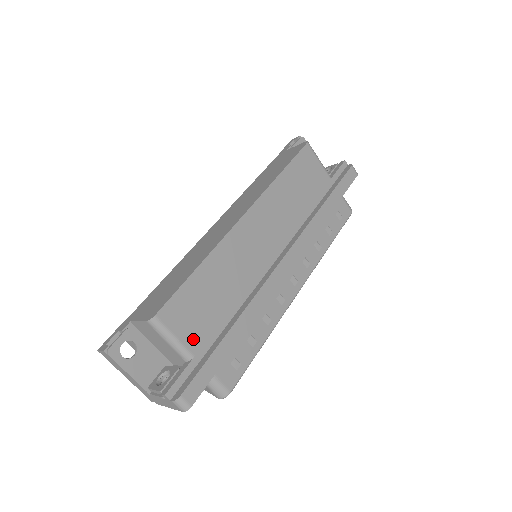
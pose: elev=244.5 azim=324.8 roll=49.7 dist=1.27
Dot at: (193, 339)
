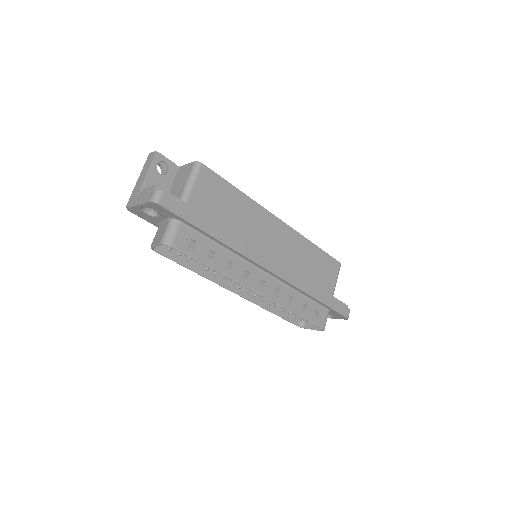
Dot at: (197, 199)
